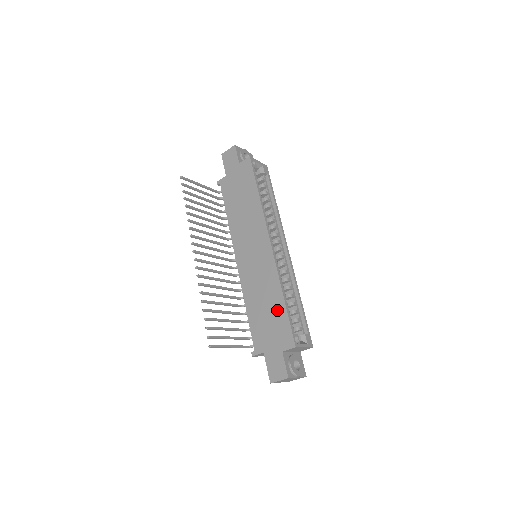
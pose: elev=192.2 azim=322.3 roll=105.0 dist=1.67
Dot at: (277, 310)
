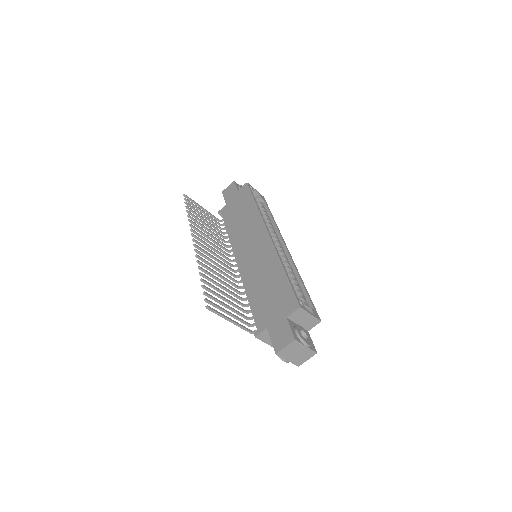
Dot at: (278, 283)
